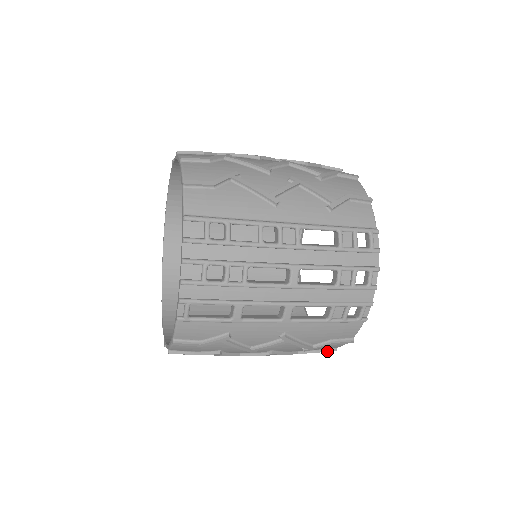
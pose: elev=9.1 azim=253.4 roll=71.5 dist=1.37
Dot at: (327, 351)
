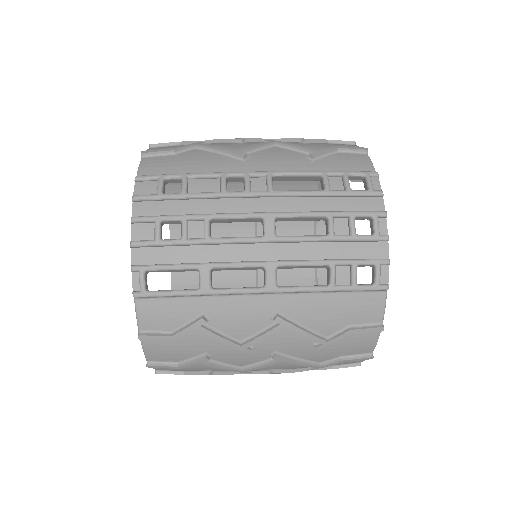
Dot at: (358, 358)
